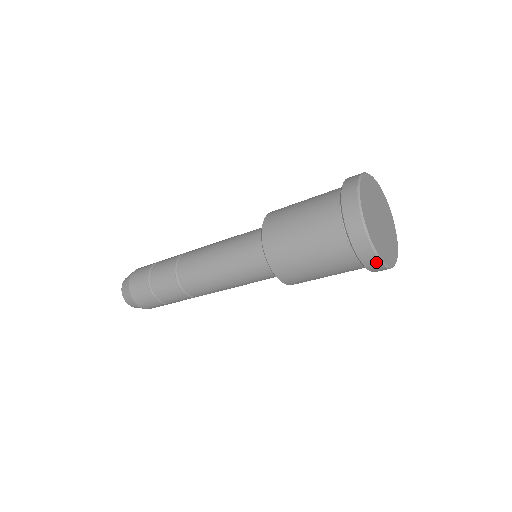
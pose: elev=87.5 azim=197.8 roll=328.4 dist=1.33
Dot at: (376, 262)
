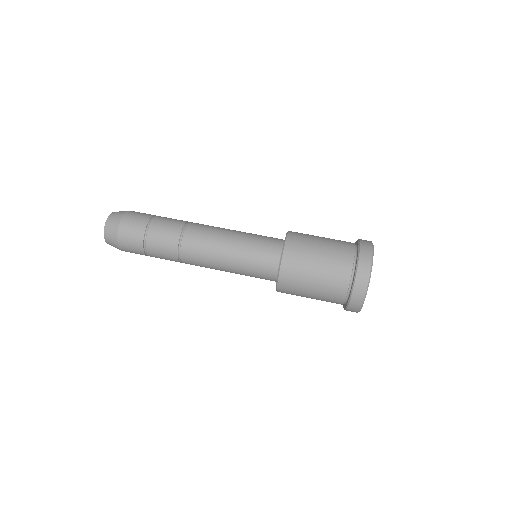
Dot at: (359, 304)
